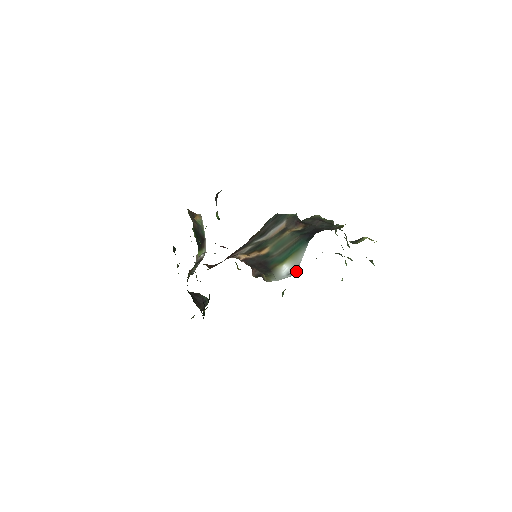
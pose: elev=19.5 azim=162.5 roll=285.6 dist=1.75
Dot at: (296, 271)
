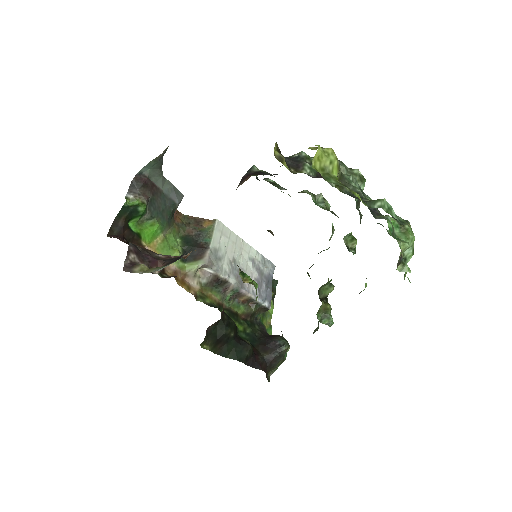
Dot at: occluded
